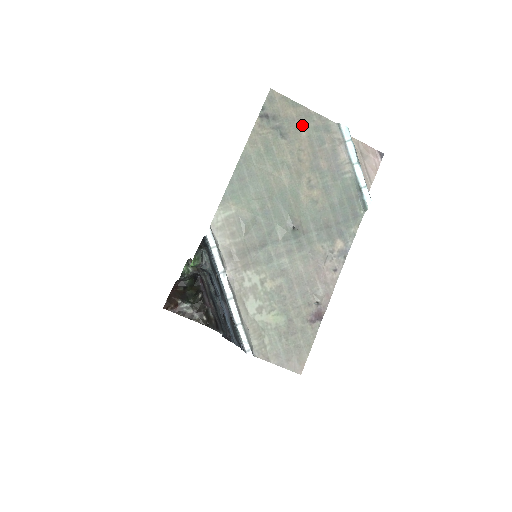
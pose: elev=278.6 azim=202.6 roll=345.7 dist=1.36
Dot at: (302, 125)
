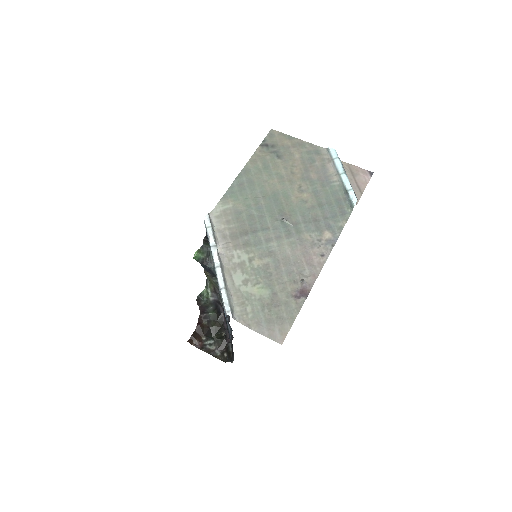
Dot at: (296, 150)
